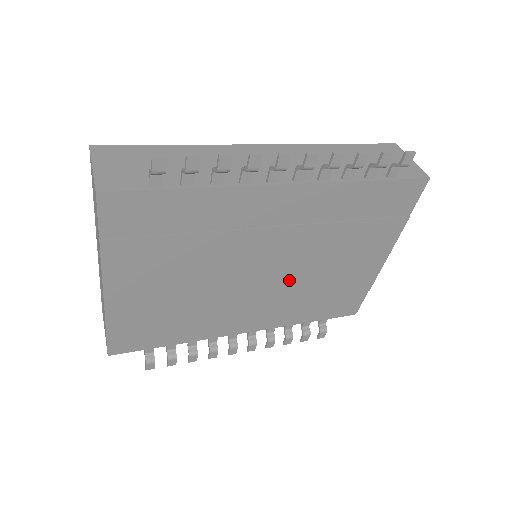
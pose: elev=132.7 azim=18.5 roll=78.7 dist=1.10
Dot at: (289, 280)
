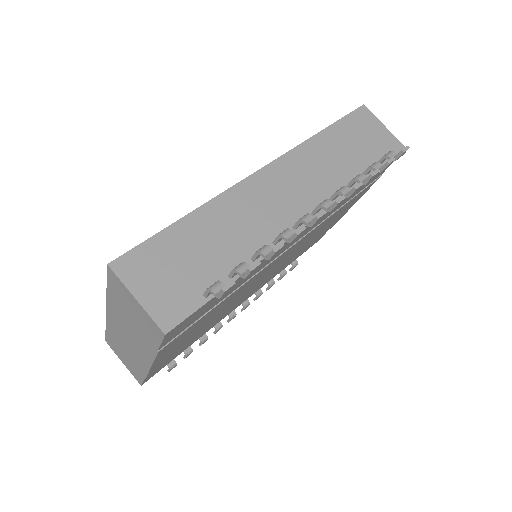
Dot at: (285, 261)
